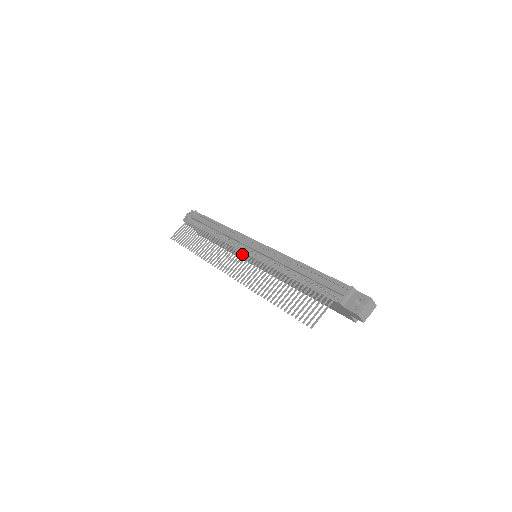
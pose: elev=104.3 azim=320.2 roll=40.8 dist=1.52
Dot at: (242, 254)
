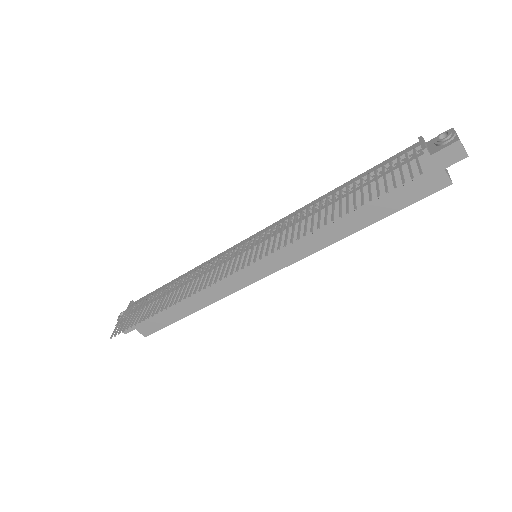
Dot at: (234, 270)
